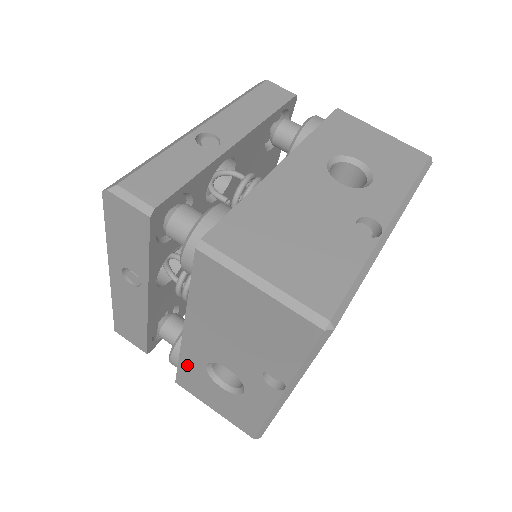
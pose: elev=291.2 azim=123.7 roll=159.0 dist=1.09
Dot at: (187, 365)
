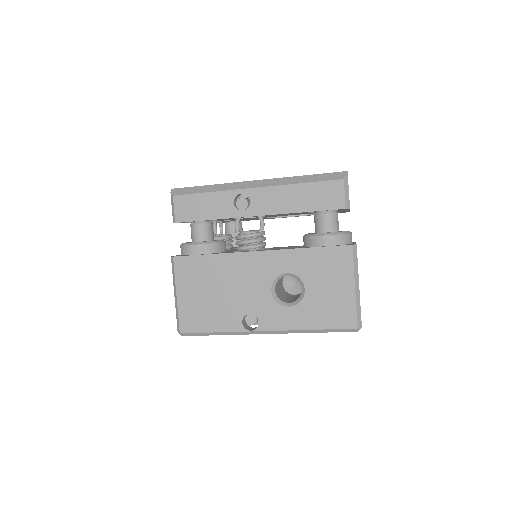
Dot at: occluded
